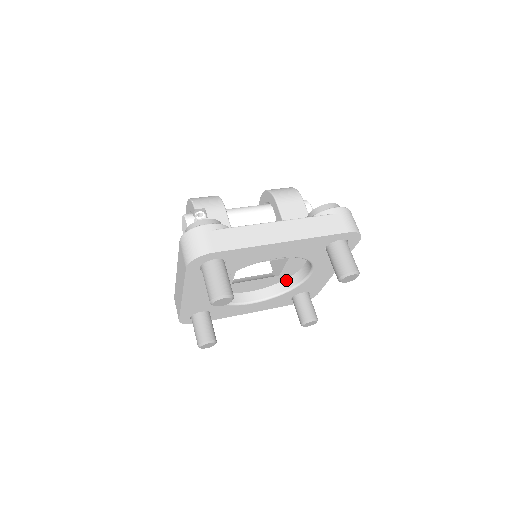
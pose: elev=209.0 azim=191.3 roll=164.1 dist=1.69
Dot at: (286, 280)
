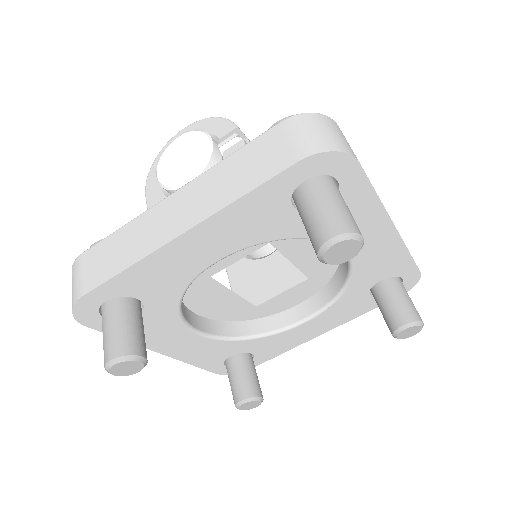
Dot at: (249, 321)
